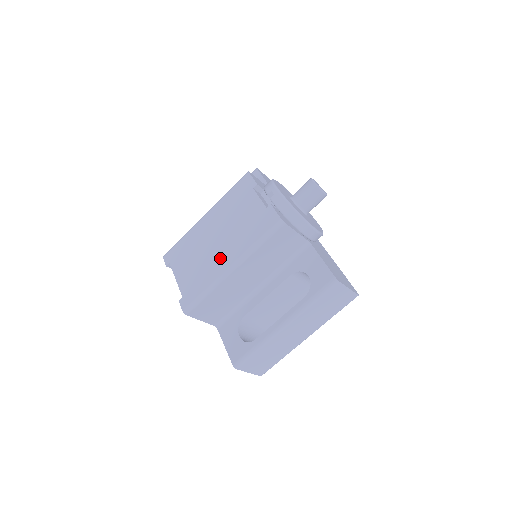
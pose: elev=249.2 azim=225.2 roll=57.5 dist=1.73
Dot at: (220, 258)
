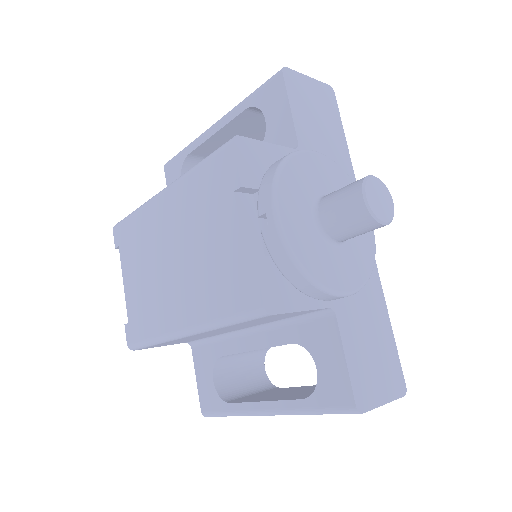
Dot at: (172, 301)
